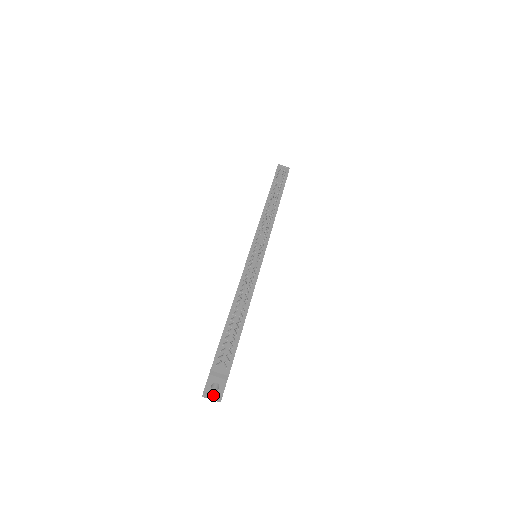
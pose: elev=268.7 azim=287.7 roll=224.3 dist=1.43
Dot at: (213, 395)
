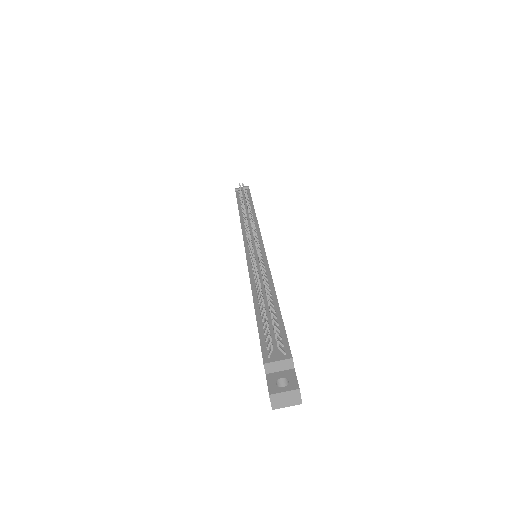
Dot at: (285, 394)
